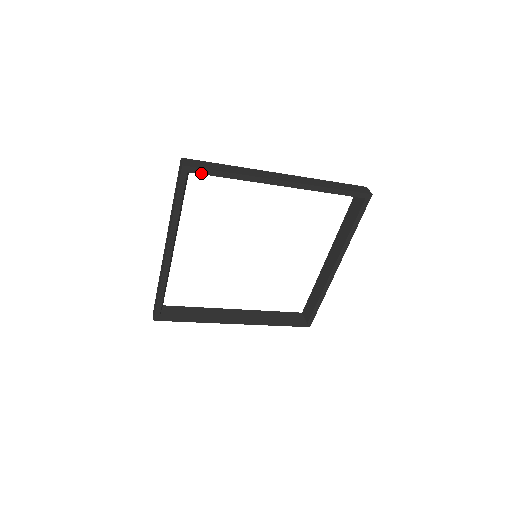
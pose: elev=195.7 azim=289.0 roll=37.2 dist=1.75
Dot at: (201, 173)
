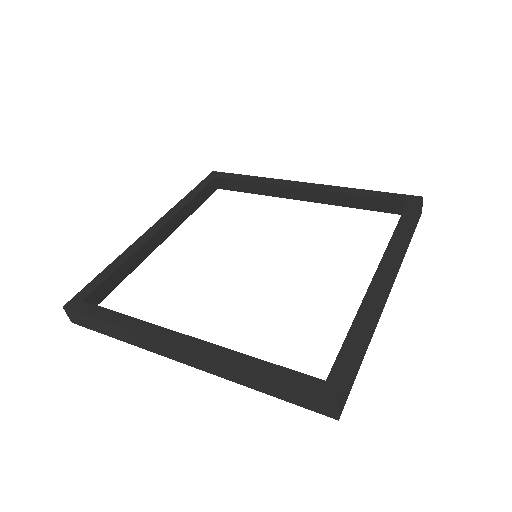
Dot at: occluded
